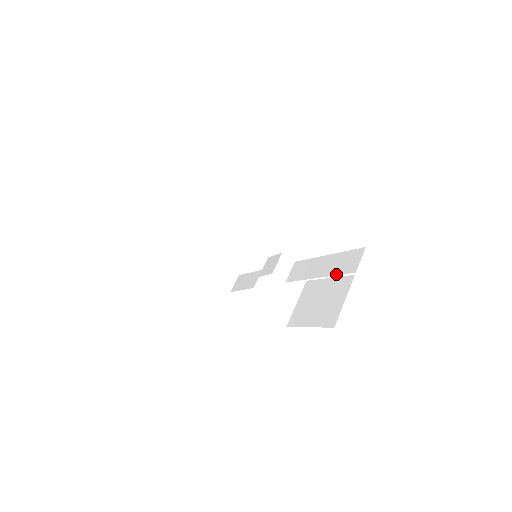
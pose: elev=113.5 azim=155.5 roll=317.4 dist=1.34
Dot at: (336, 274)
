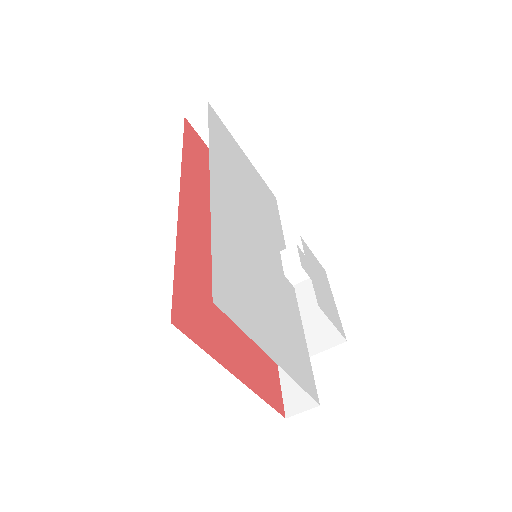
Dot at: (282, 384)
